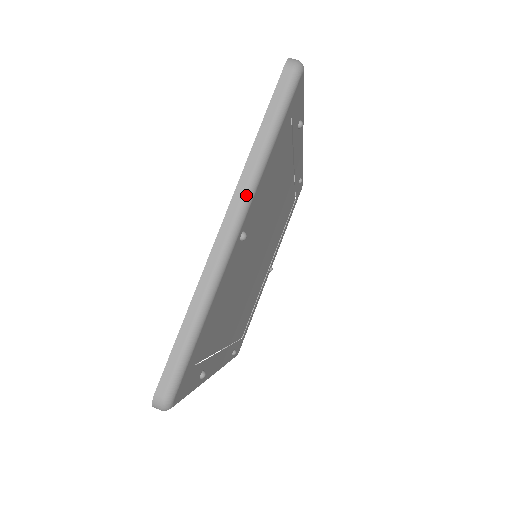
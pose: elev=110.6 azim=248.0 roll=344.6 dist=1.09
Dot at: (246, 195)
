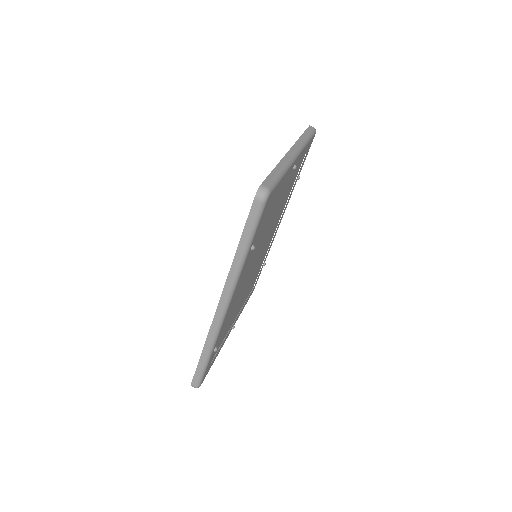
Dot at: (300, 147)
